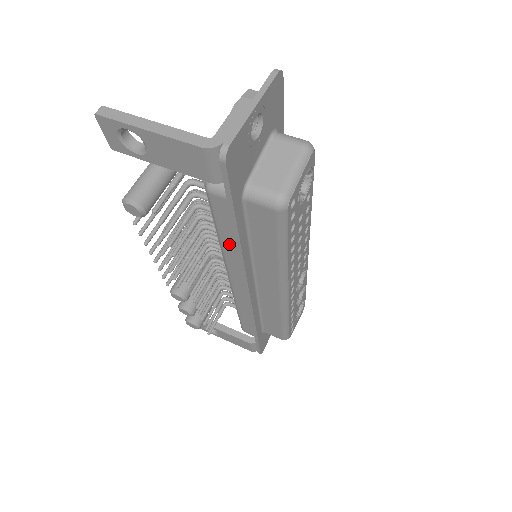
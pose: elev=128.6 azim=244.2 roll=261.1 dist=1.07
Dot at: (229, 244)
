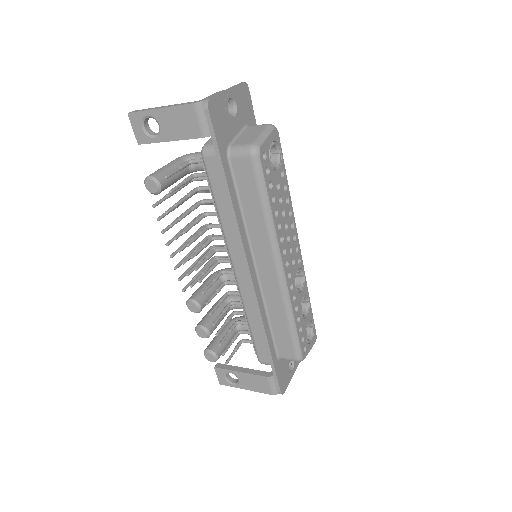
Dot at: (226, 214)
